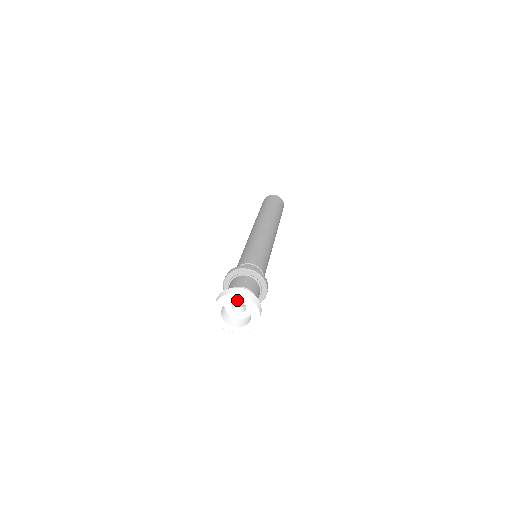
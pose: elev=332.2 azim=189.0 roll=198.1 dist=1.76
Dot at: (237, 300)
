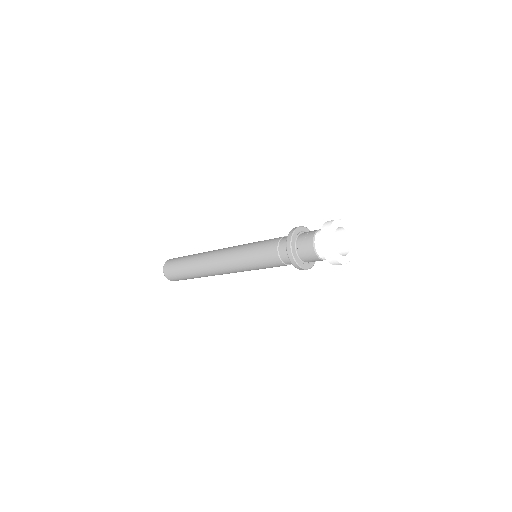
Dot at: (341, 225)
